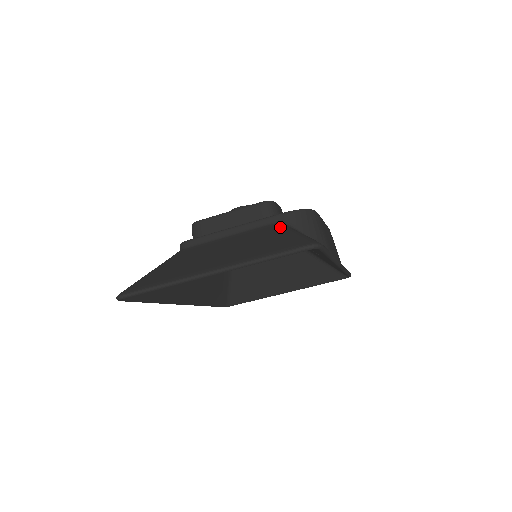
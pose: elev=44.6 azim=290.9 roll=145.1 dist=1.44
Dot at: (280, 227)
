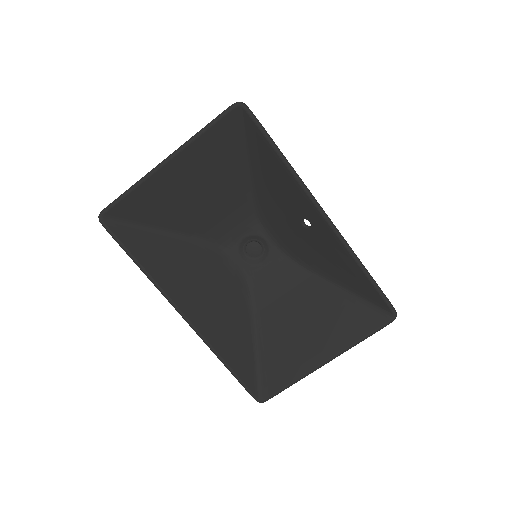
Dot at: (244, 162)
